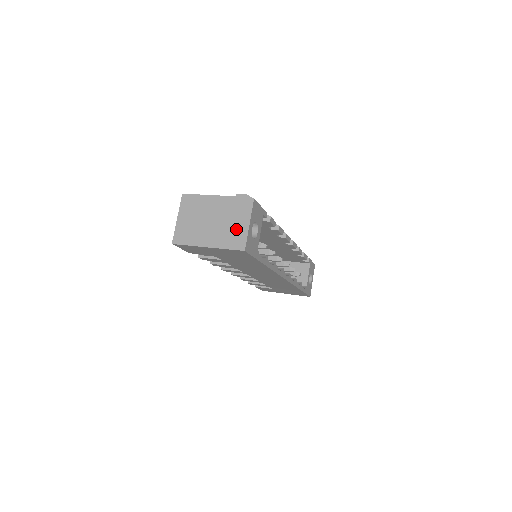
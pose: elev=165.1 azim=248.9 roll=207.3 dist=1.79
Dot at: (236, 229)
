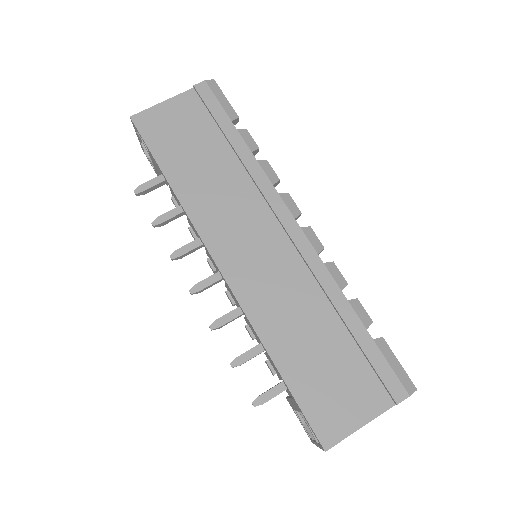
Dot at: occluded
